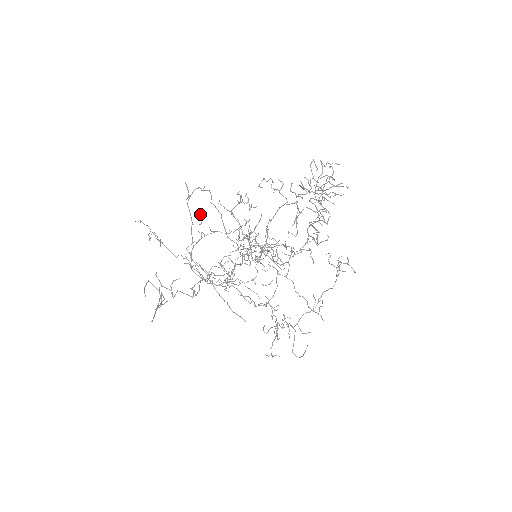
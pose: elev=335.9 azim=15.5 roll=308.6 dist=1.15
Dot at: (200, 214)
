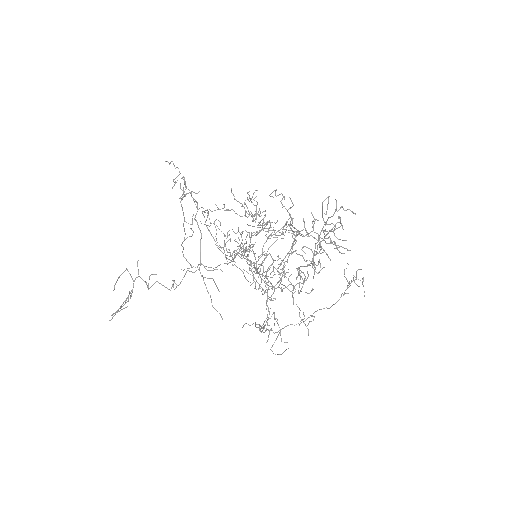
Dot at: (193, 214)
